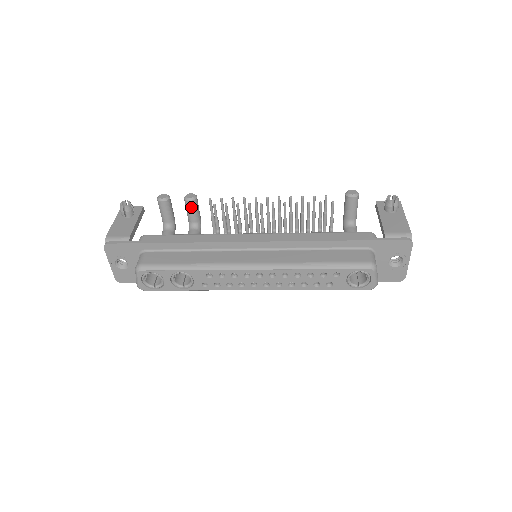
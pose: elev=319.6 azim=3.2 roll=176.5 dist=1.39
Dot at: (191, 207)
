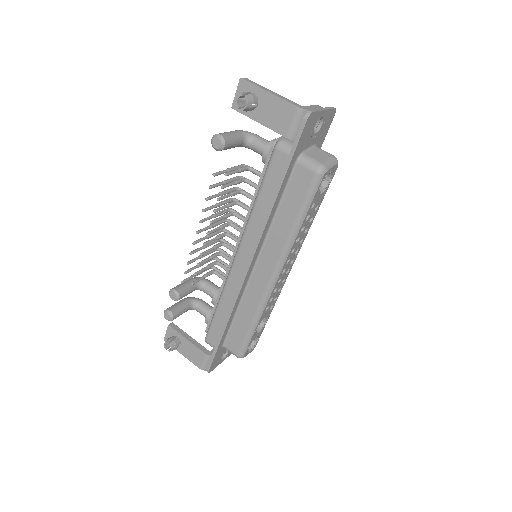
Dot at: (184, 295)
